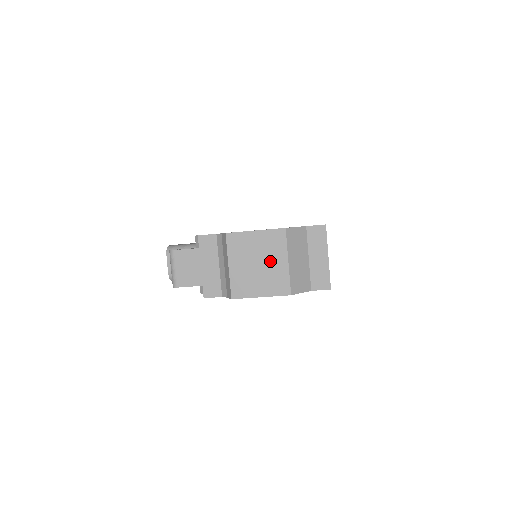
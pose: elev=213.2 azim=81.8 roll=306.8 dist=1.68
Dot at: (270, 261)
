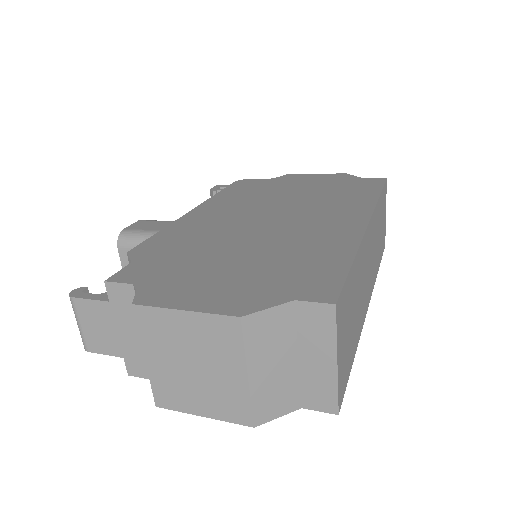
Dot at: (214, 367)
